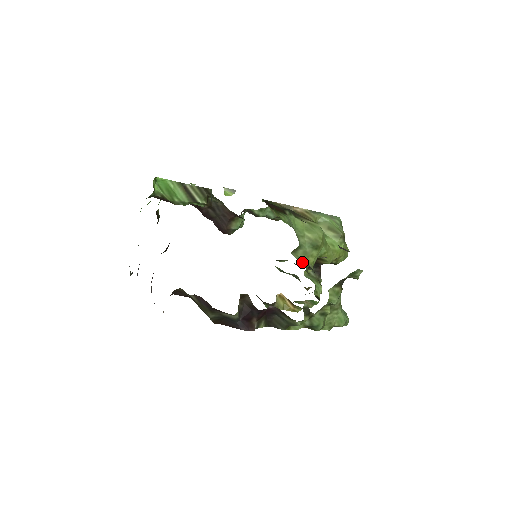
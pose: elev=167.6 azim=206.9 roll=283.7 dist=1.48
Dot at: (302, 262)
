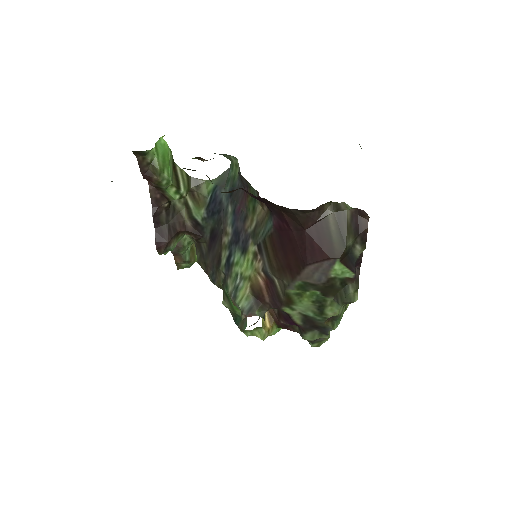
Dot at: occluded
